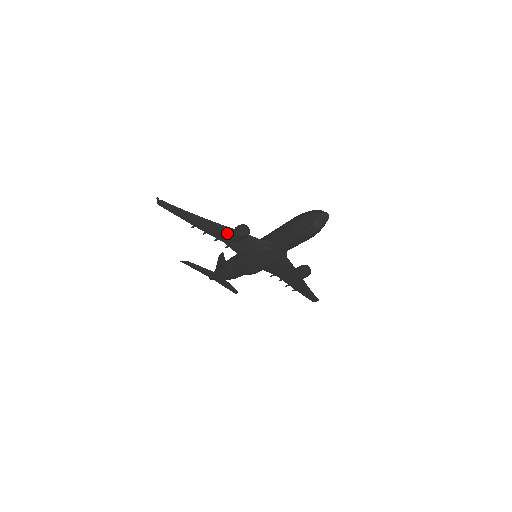
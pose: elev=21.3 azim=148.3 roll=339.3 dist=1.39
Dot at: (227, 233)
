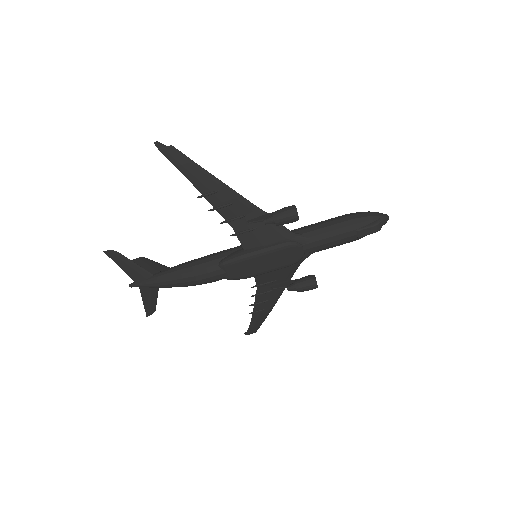
Dot at: (252, 215)
